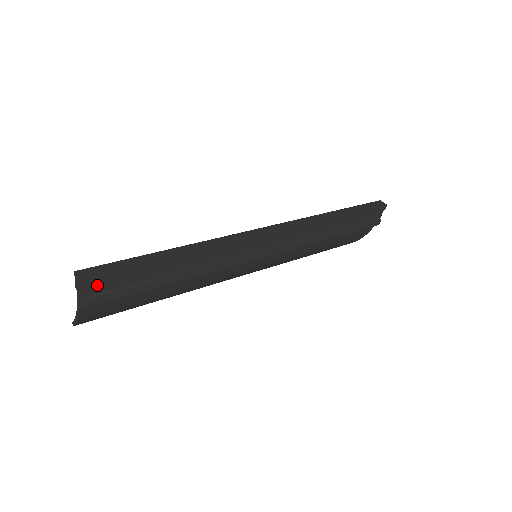
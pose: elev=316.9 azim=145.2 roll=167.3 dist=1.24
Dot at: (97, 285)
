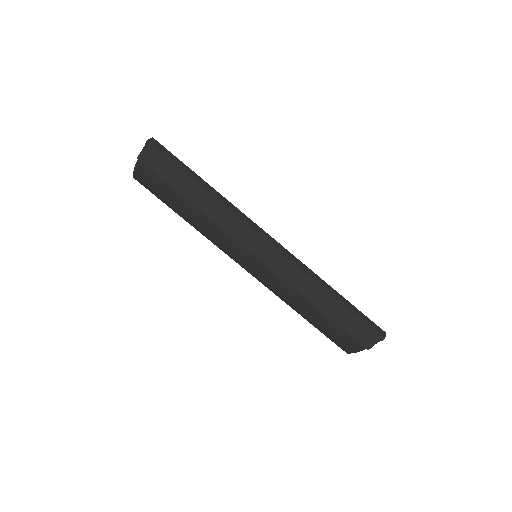
Dot at: (154, 154)
